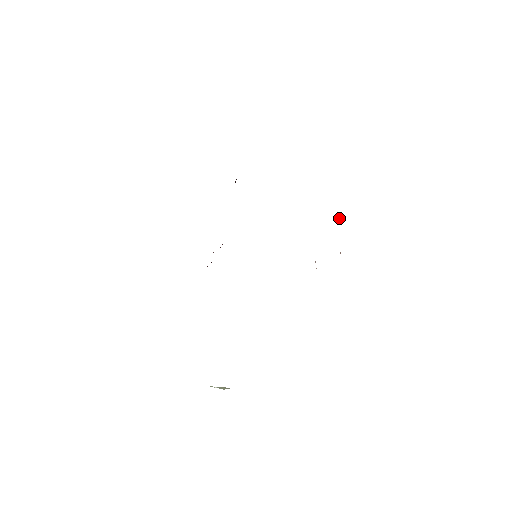
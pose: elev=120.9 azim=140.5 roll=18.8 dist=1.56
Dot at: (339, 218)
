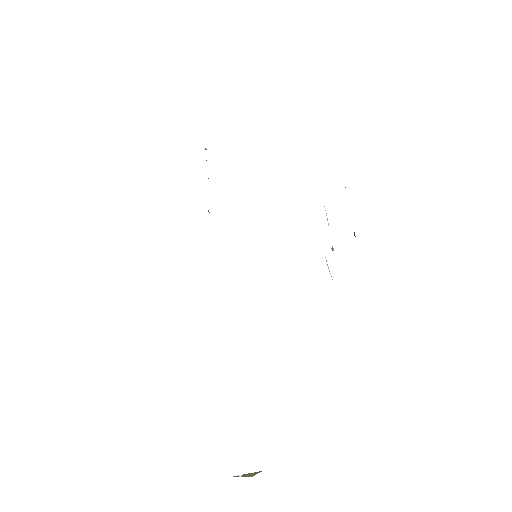
Dot at: (324, 206)
